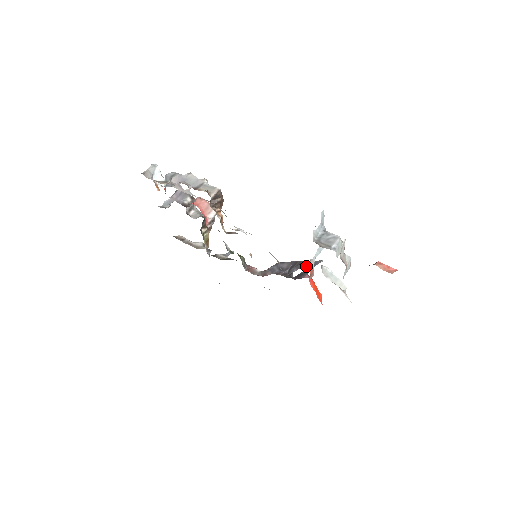
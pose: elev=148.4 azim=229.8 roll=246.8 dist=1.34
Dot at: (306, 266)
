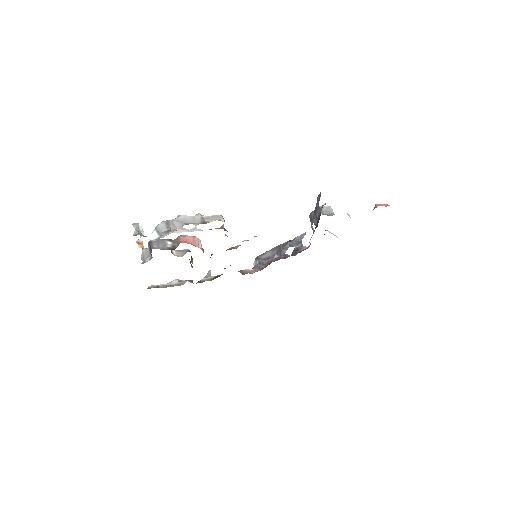
Dot at: (295, 243)
